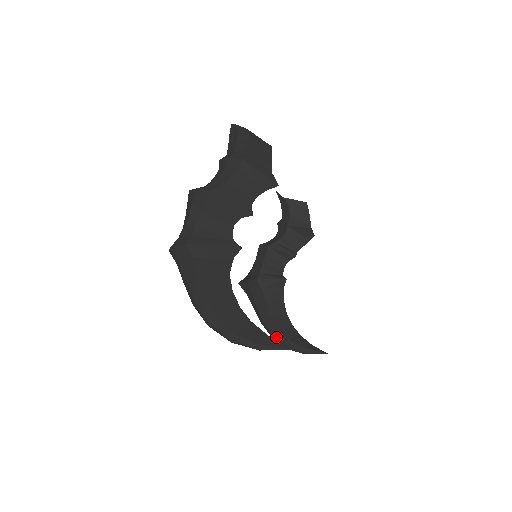
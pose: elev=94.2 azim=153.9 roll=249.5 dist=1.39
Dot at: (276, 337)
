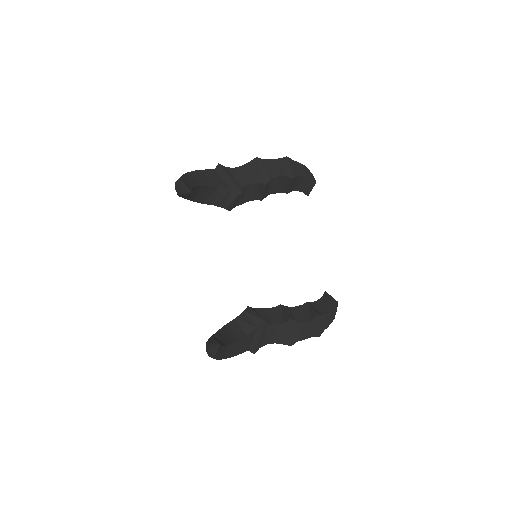
Dot at: occluded
